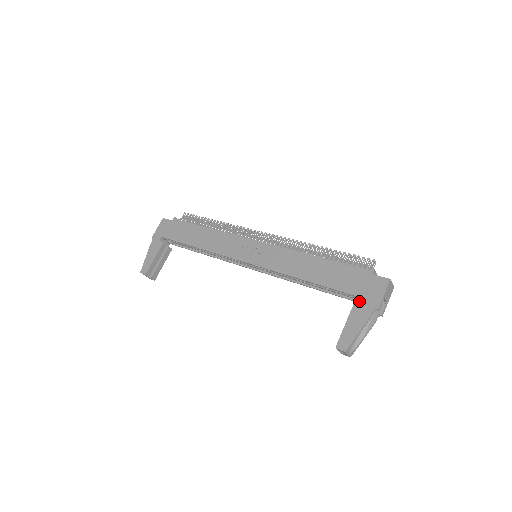
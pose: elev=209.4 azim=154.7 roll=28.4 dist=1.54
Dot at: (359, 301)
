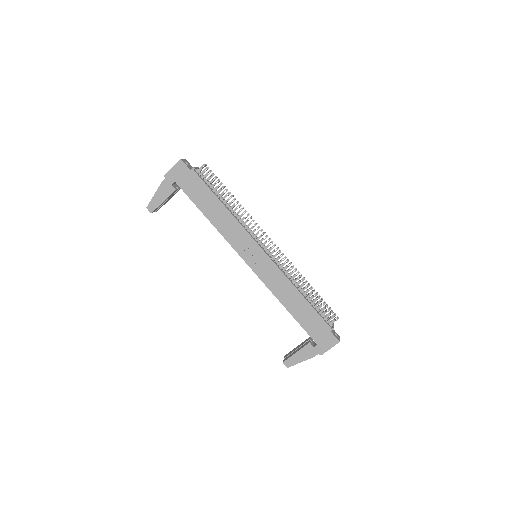
Dot at: occluded
